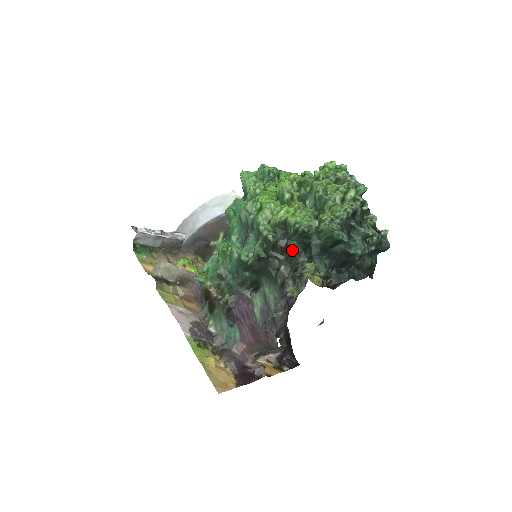
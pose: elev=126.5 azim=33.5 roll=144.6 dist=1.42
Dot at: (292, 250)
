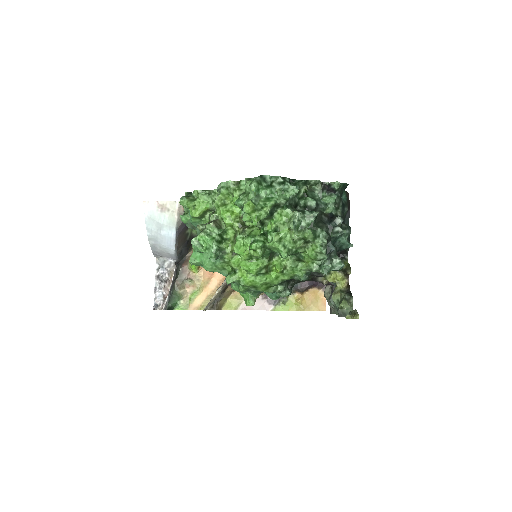
Dot at: occluded
